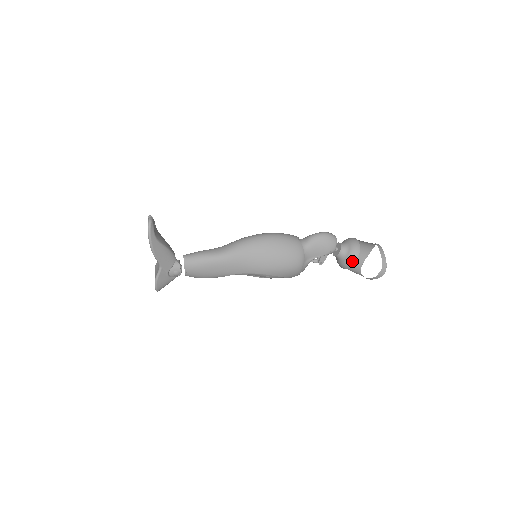
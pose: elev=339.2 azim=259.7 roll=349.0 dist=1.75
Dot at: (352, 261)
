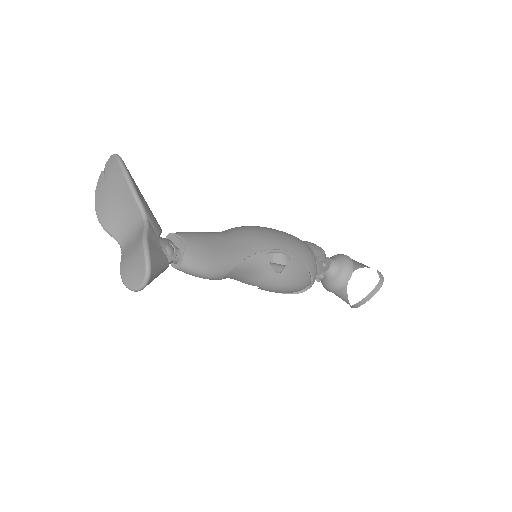
Dot at: (348, 260)
